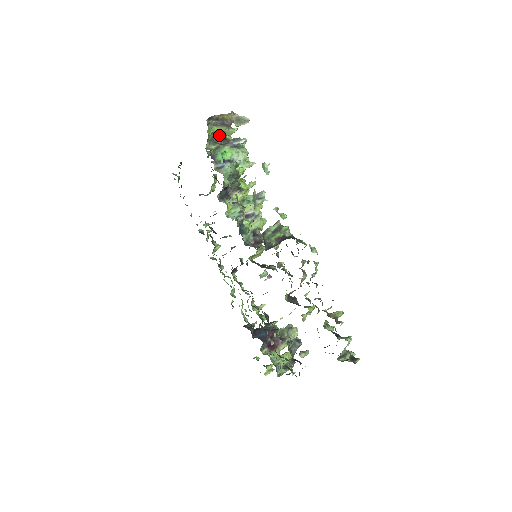
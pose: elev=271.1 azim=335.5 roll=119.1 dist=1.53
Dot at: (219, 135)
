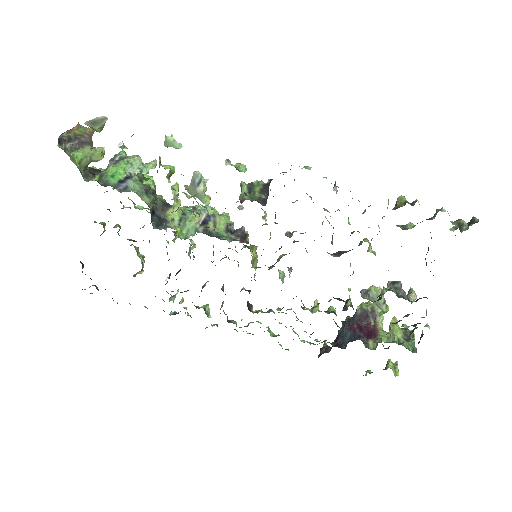
Dot at: (90, 172)
